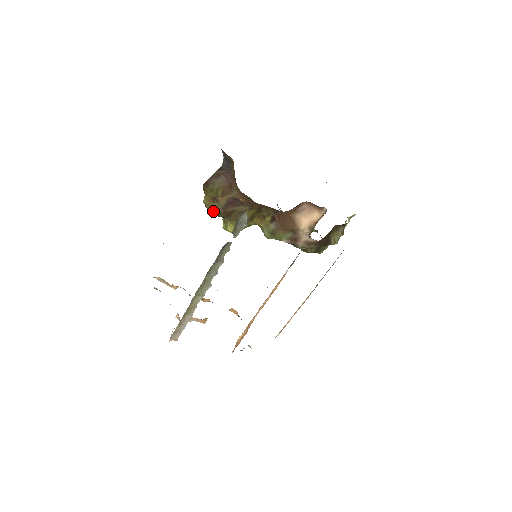
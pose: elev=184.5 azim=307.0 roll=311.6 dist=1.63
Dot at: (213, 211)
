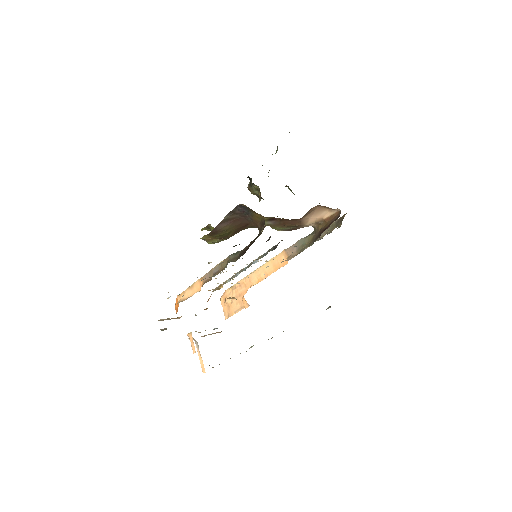
Dot at: (214, 243)
